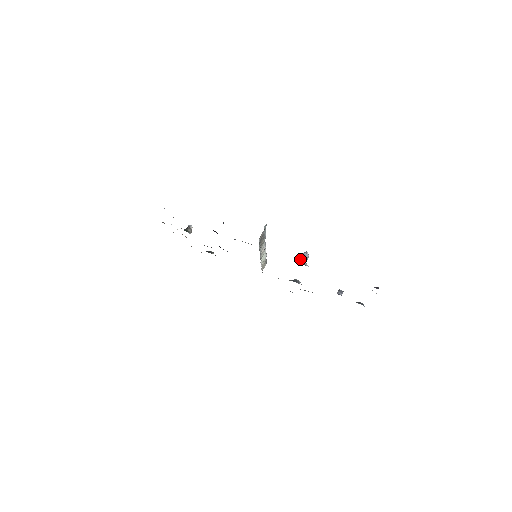
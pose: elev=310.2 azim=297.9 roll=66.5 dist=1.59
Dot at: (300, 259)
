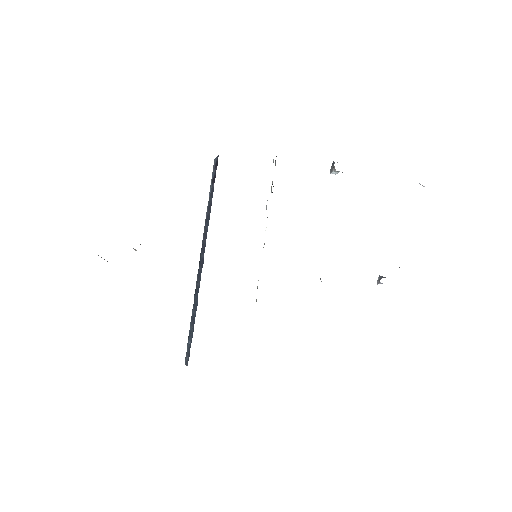
Dot at: occluded
